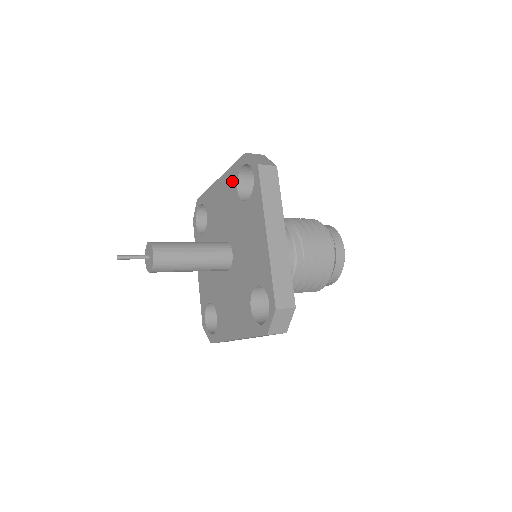
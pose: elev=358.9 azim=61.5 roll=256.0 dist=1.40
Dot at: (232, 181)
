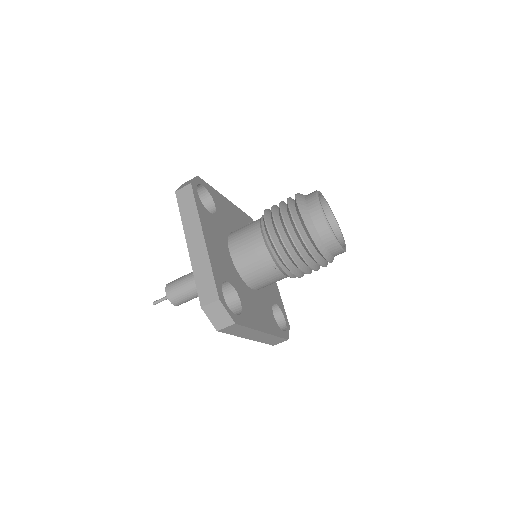
Dot at: occluded
